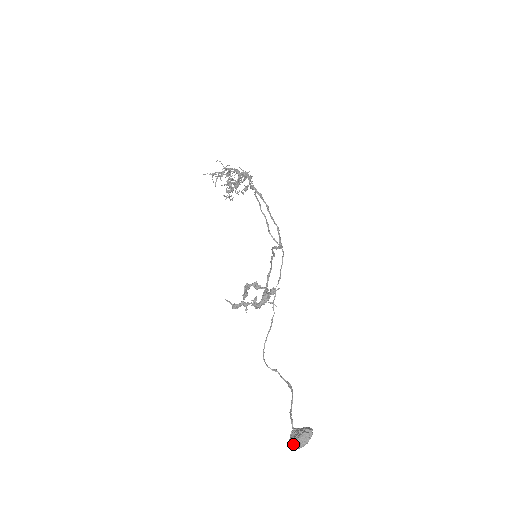
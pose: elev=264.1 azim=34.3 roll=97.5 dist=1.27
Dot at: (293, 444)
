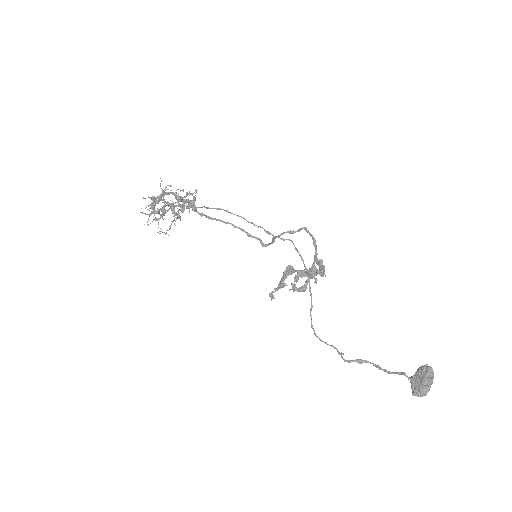
Dot at: (426, 387)
